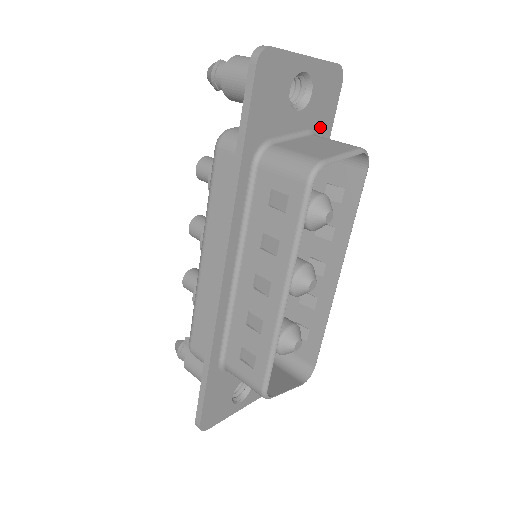
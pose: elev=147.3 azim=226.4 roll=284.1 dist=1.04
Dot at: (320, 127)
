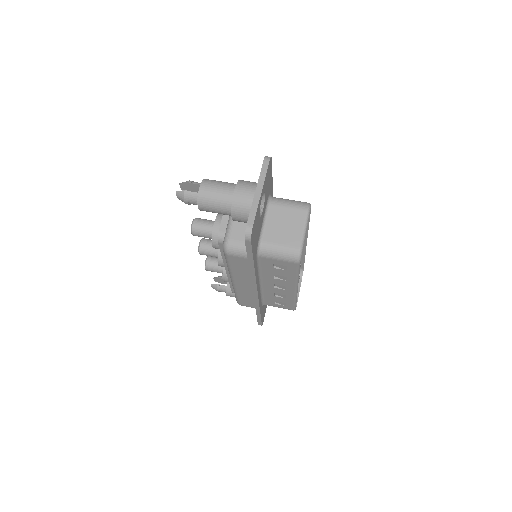
Dot at: (269, 191)
